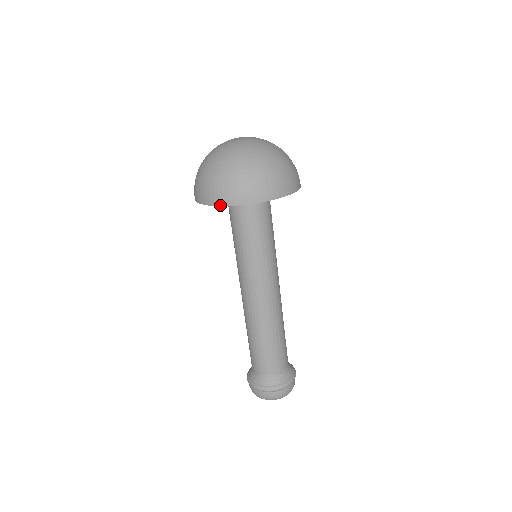
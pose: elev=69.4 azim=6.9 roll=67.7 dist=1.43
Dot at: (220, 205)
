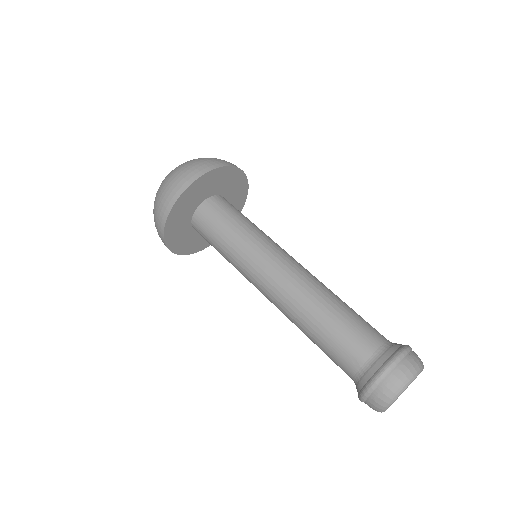
Dot at: (195, 179)
